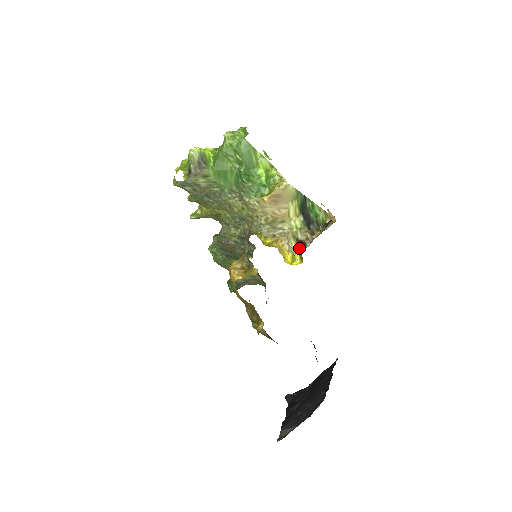
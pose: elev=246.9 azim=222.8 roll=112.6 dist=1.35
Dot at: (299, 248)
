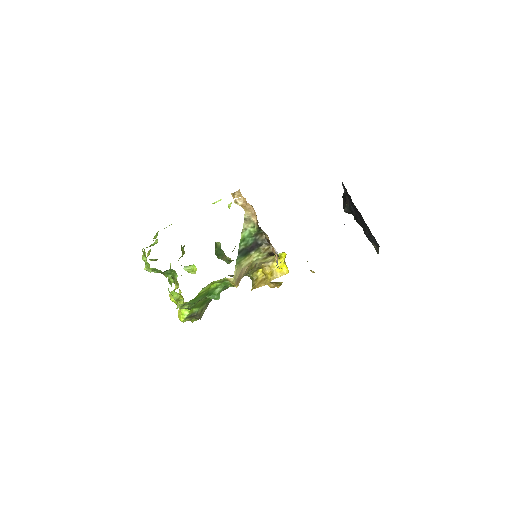
Dot at: occluded
